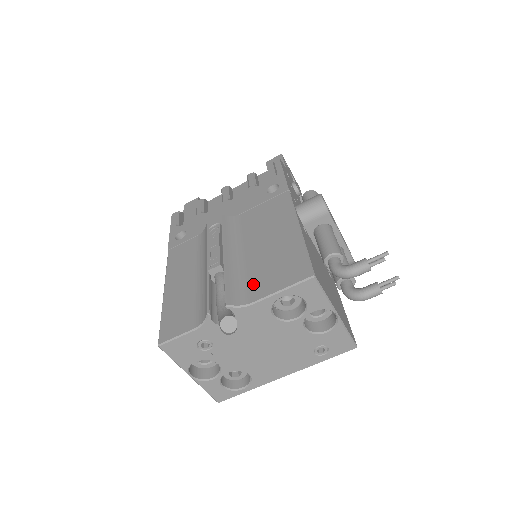
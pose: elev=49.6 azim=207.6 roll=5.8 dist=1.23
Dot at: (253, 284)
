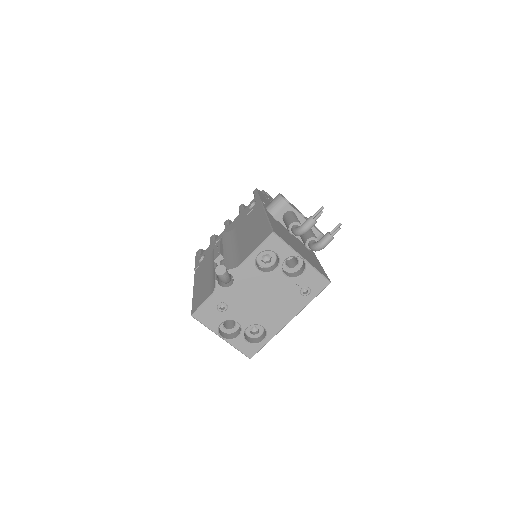
Dot at: (241, 255)
